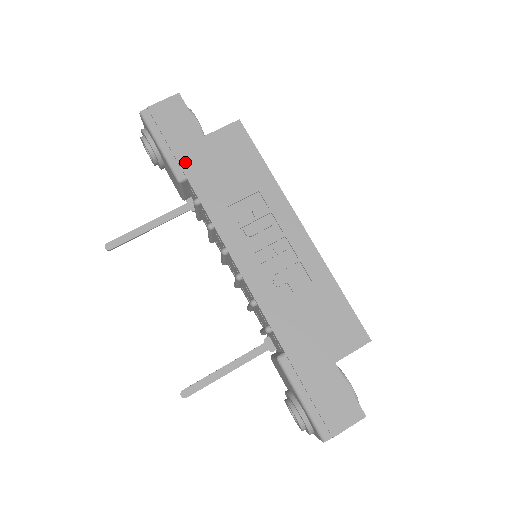
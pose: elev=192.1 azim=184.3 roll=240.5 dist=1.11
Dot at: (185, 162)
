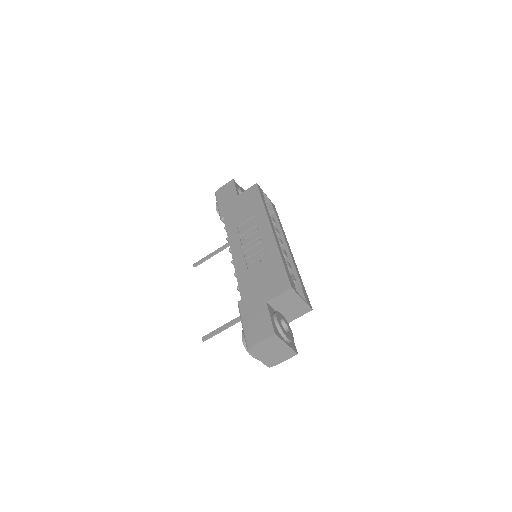
Dot at: (225, 210)
